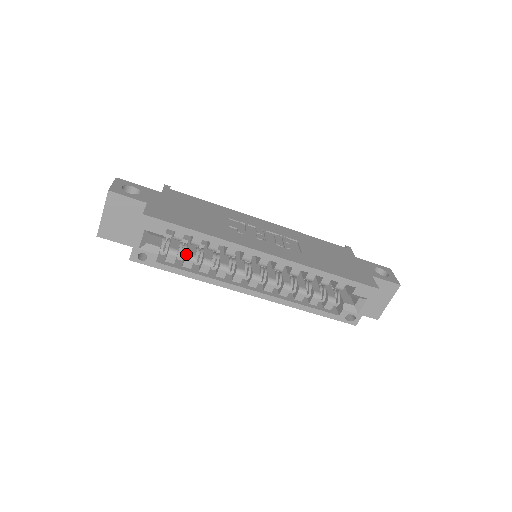
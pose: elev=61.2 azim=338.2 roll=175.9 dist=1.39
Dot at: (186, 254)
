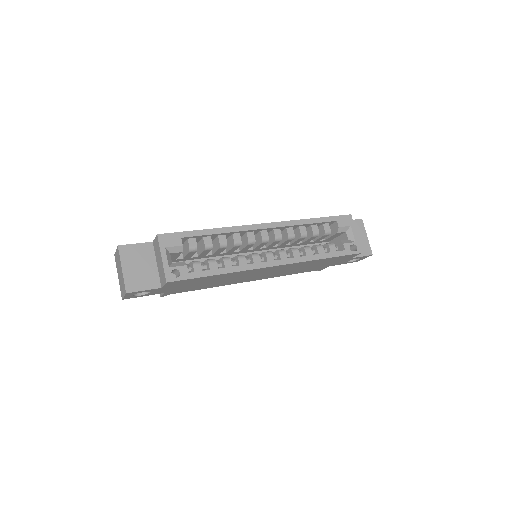
Dot at: (207, 260)
